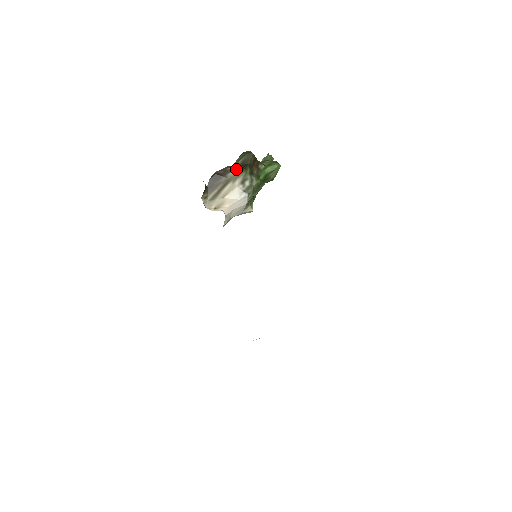
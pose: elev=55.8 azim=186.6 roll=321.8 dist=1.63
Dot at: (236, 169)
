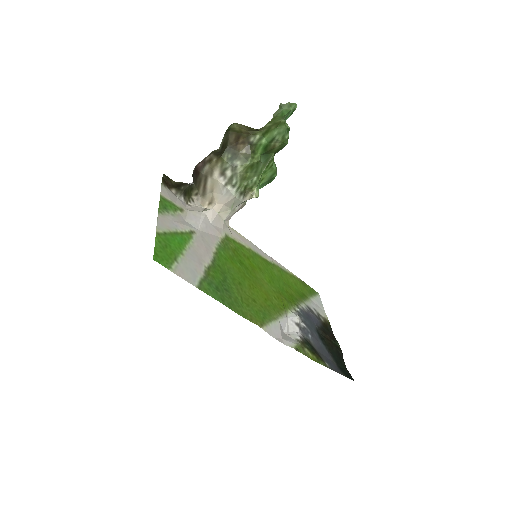
Dot at: (211, 160)
